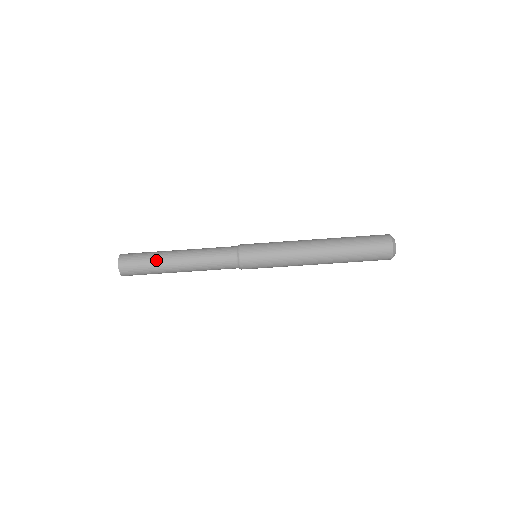
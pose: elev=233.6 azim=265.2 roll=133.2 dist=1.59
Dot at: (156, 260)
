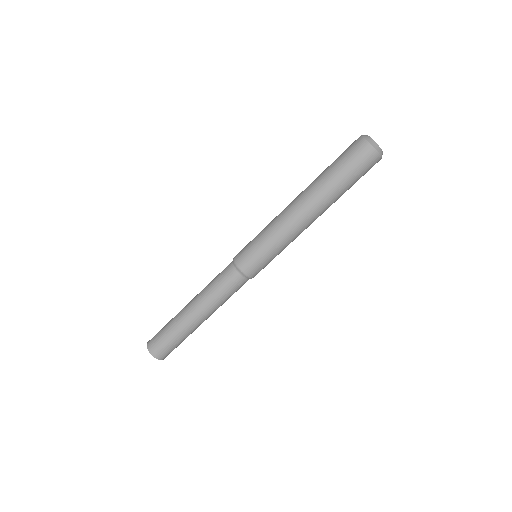
Dot at: (176, 327)
